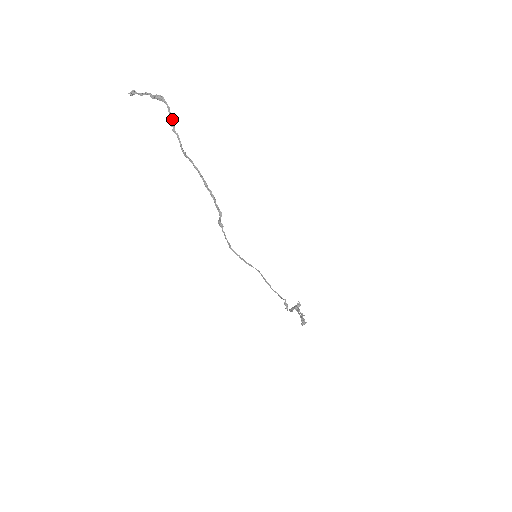
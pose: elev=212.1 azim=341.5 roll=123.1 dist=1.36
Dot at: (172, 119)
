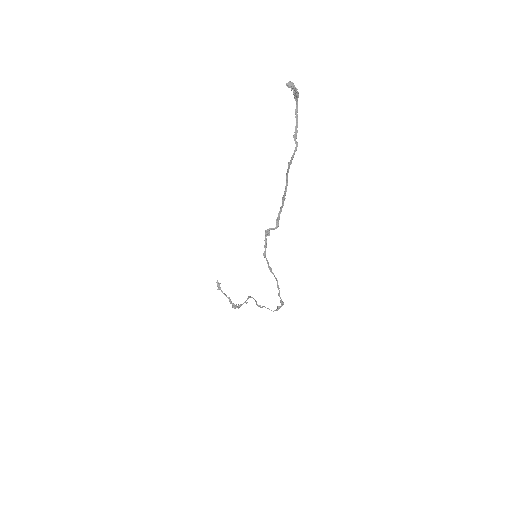
Dot at: (297, 124)
